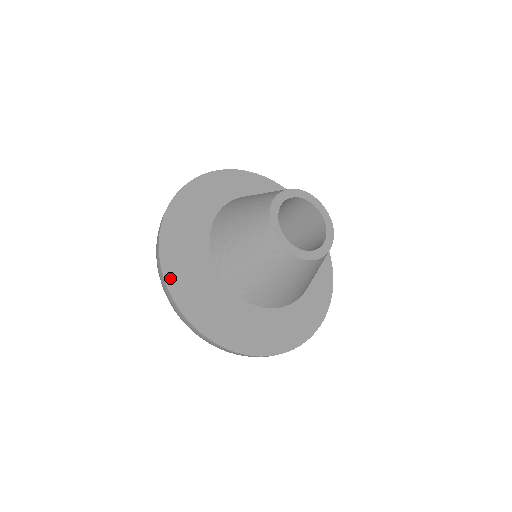
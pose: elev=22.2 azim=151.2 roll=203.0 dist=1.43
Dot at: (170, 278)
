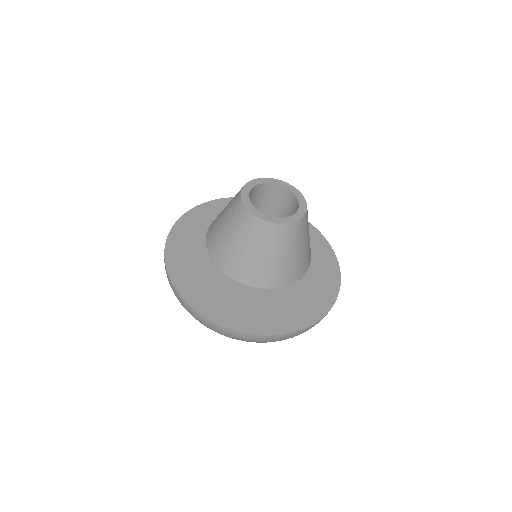
Dot at: (172, 238)
